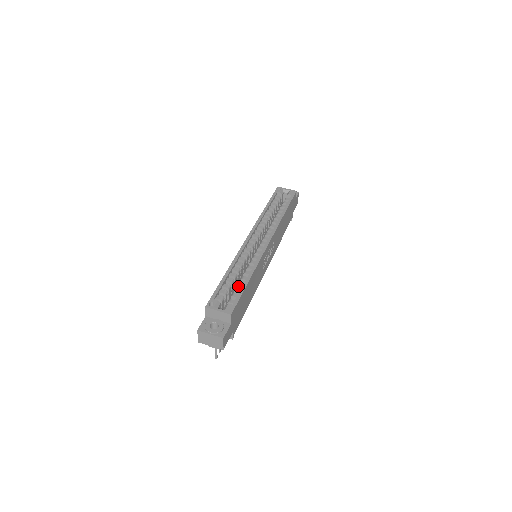
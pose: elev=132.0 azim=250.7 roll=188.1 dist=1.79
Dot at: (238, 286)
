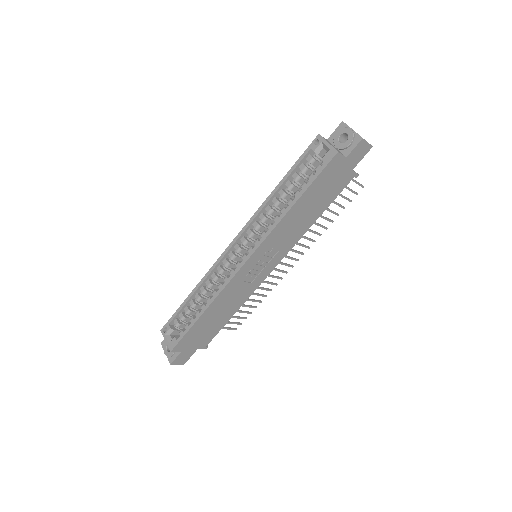
Dot at: (197, 313)
